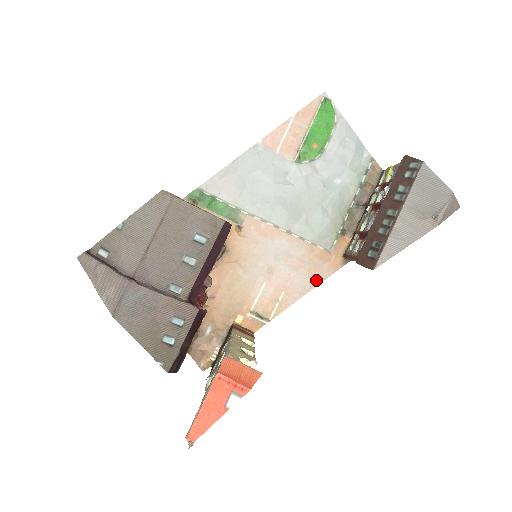
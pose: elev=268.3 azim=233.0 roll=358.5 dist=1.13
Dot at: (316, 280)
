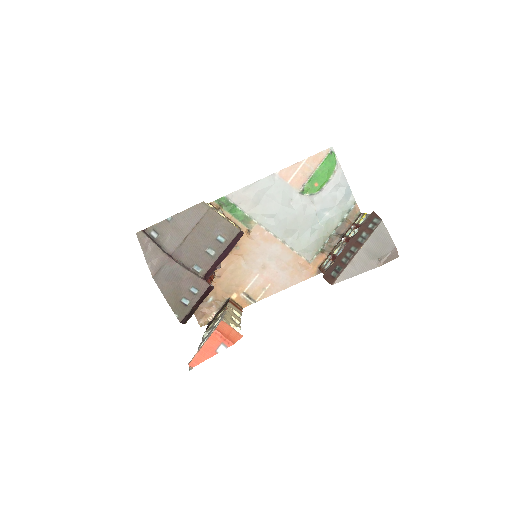
Dot at: (295, 281)
